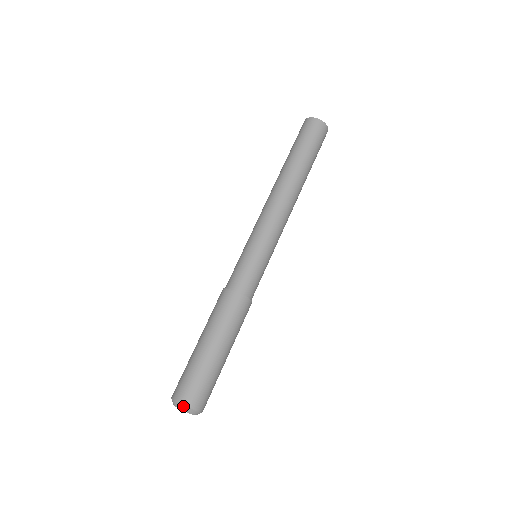
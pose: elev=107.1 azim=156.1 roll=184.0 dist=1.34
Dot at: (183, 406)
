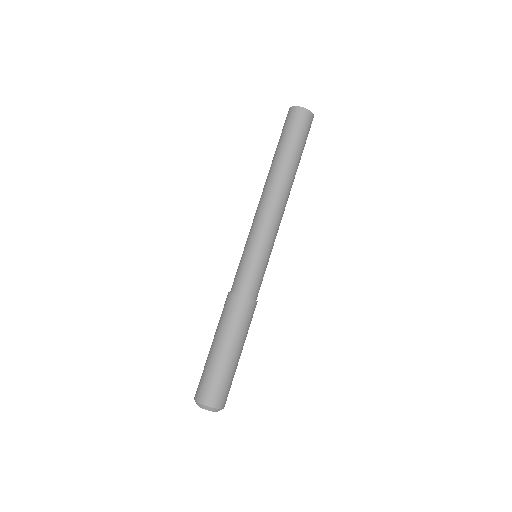
Dot at: (196, 402)
